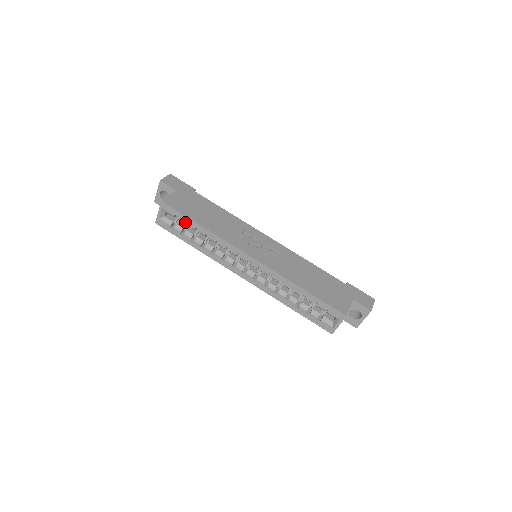
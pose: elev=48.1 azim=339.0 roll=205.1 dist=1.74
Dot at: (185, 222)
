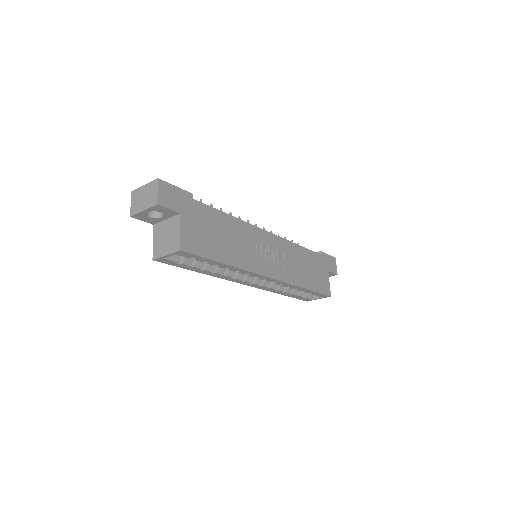
Dot at: occluded
